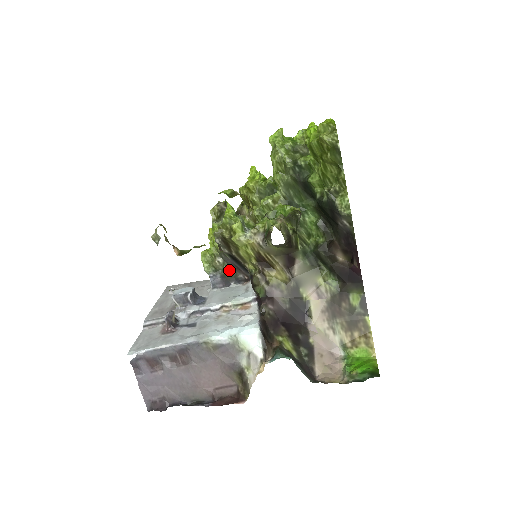
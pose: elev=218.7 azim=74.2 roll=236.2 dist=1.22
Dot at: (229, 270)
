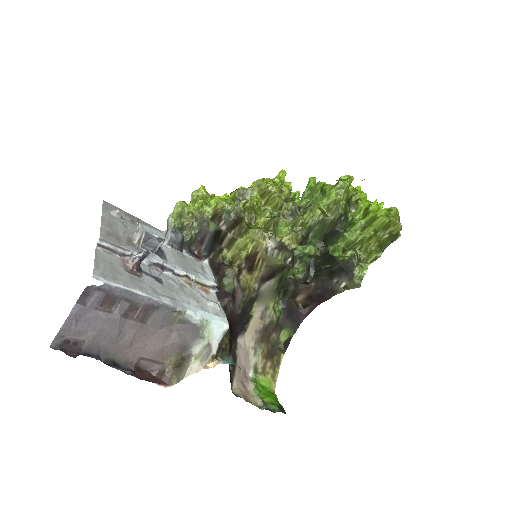
Dot at: (193, 238)
